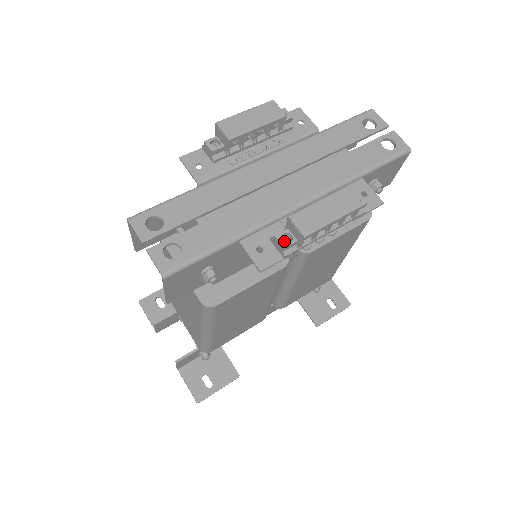
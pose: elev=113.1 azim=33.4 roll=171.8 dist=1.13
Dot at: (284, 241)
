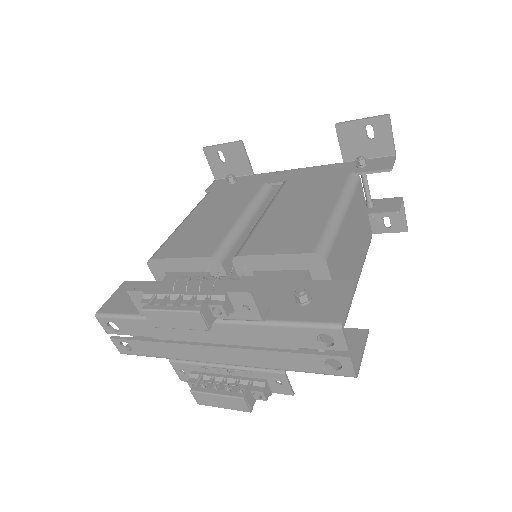
Dot at: occluded
